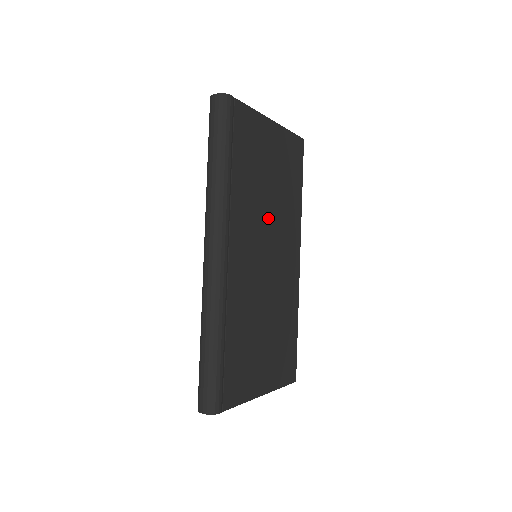
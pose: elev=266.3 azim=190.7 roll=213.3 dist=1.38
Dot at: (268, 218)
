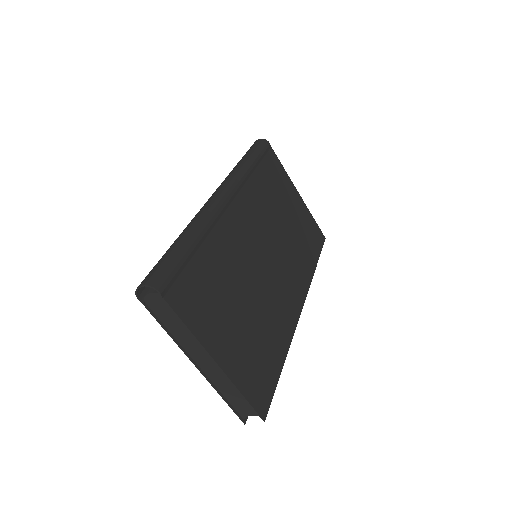
Dot at: (277, 235)
